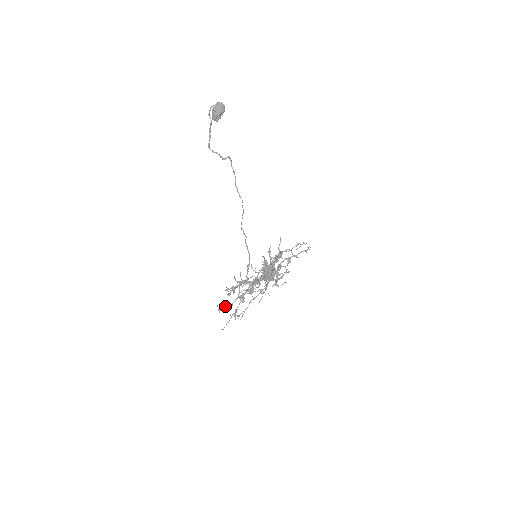
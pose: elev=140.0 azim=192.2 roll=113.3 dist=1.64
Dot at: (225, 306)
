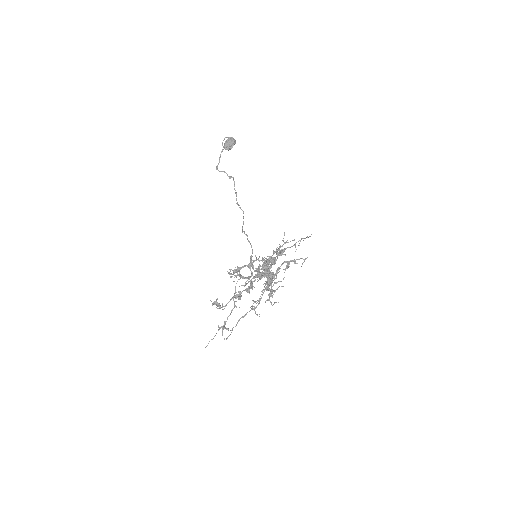
Dot at: (219, 303)
